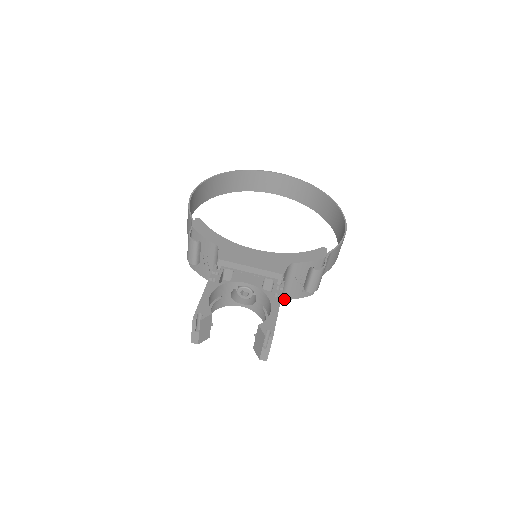
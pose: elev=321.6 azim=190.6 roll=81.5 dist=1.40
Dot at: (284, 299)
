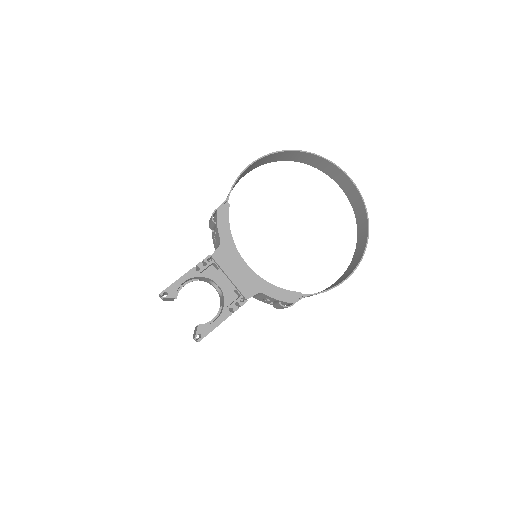
Dot at: (255, 298)
